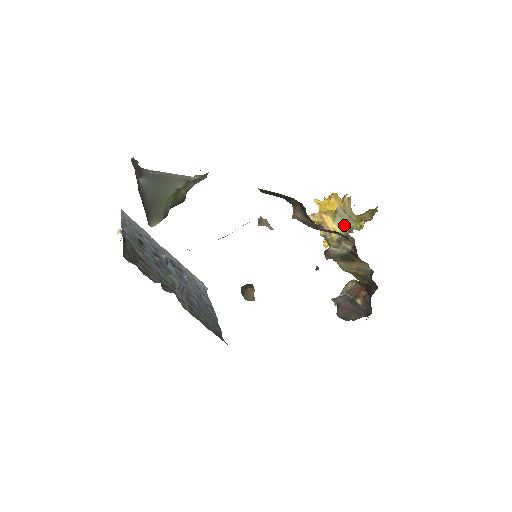
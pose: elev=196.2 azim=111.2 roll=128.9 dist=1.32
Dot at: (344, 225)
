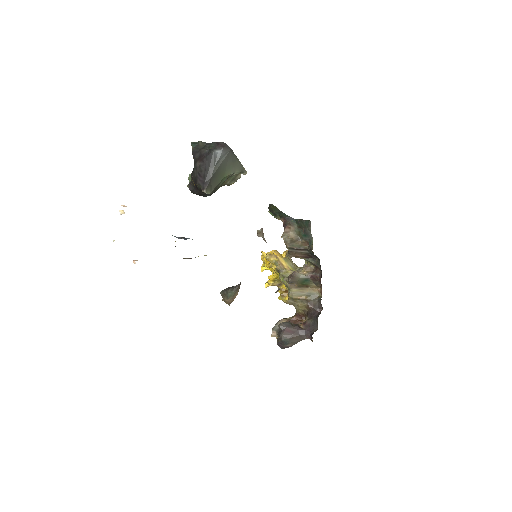
Dot at: (293, 266)
